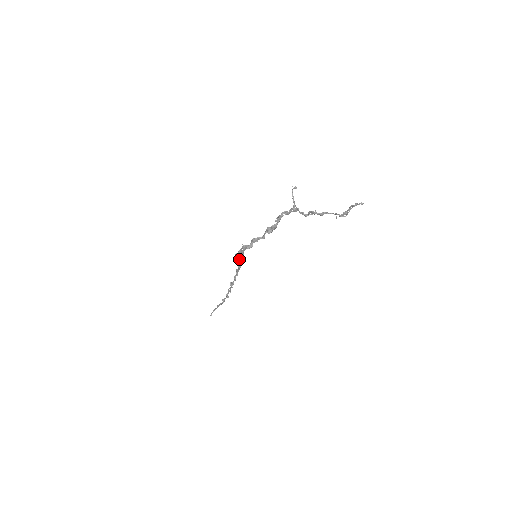
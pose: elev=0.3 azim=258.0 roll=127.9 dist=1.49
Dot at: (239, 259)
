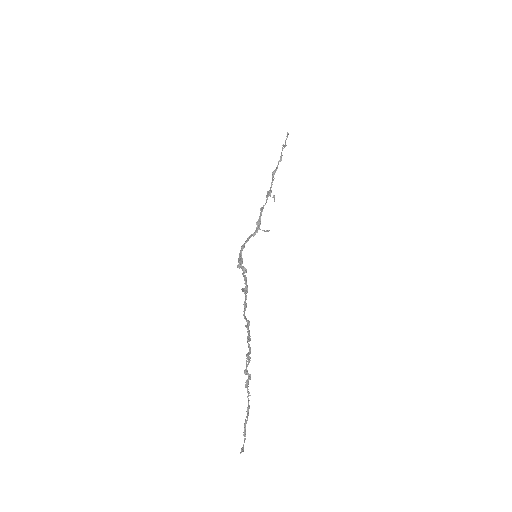
Dot at: (243, 273)
